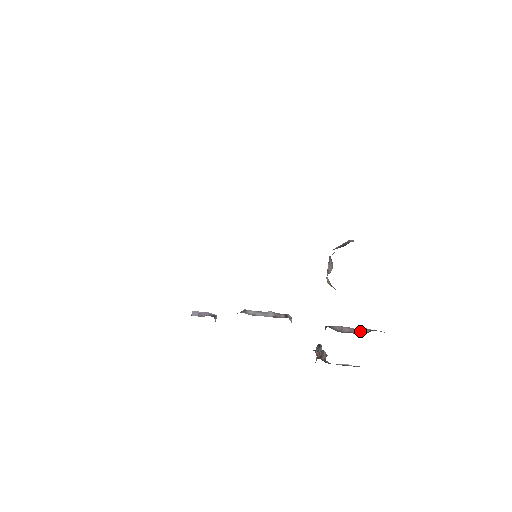
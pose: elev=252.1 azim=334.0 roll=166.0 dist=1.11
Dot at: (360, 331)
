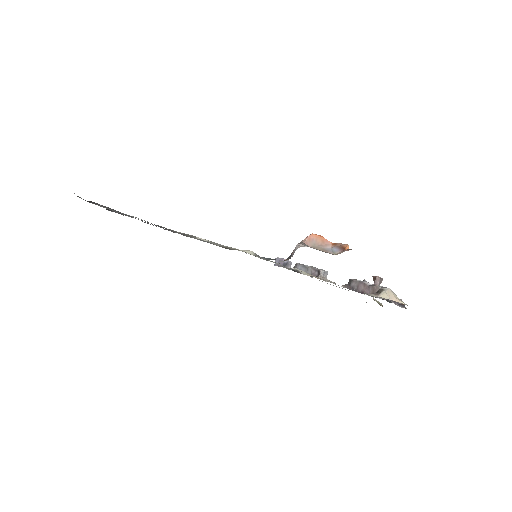
Dot at: (370, 291)
